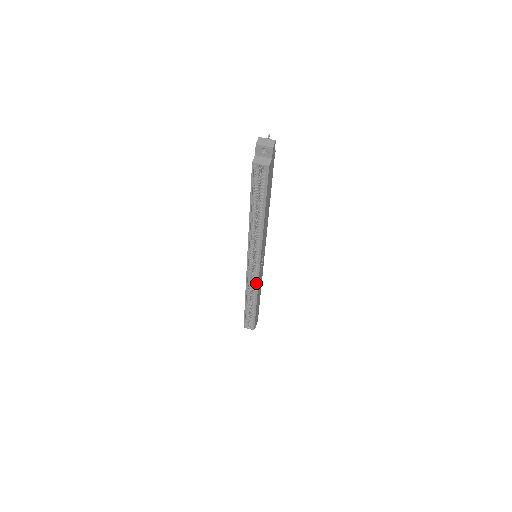
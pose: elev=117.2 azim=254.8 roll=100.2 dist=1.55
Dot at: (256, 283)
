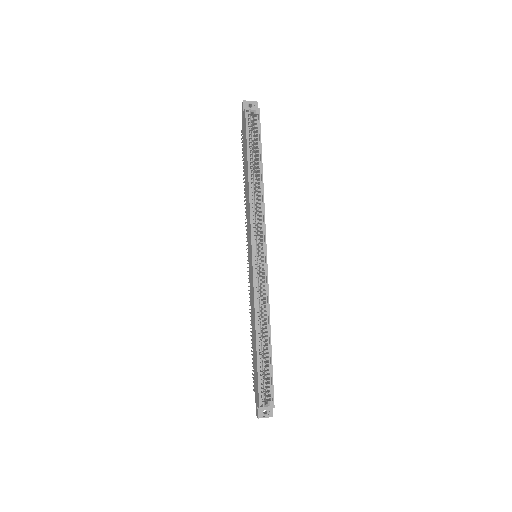
Dot at: (265, 290)
